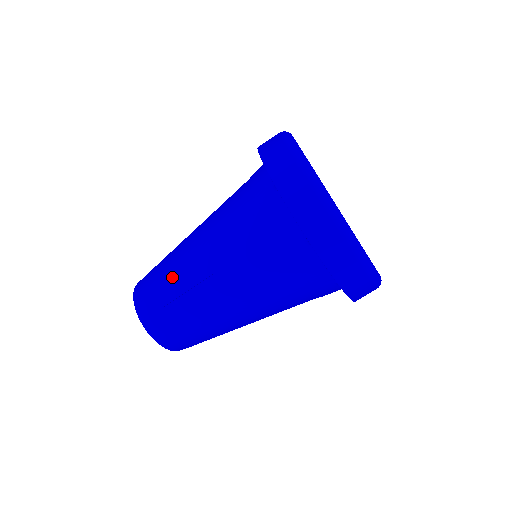
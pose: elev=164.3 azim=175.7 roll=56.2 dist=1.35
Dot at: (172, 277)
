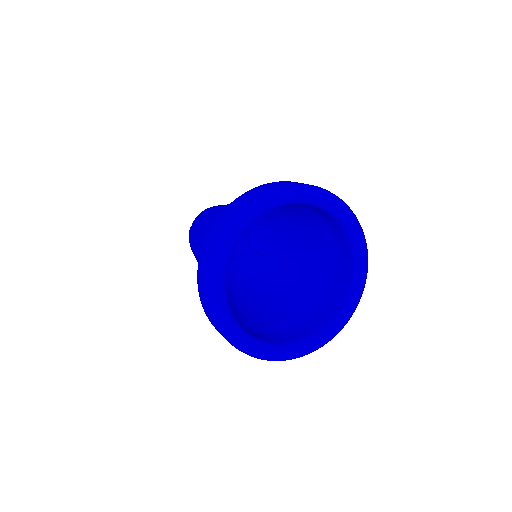
Dot at: (196, 233)
